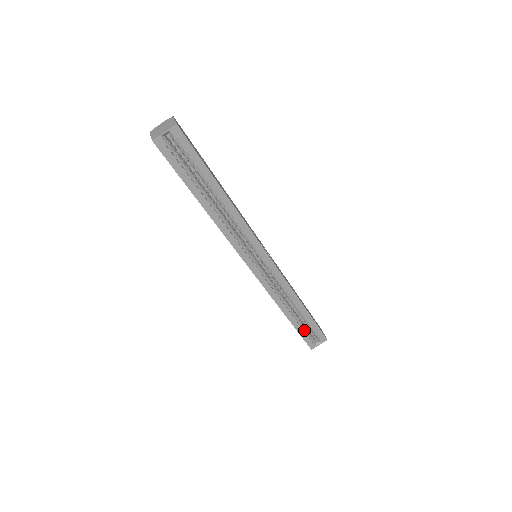
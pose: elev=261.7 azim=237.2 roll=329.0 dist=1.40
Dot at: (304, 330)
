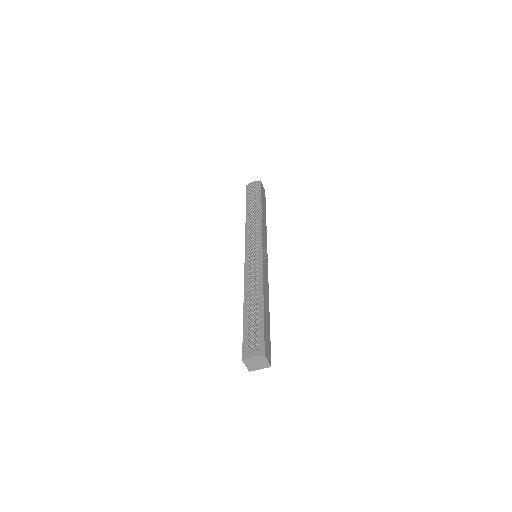
Dot at: occluded
